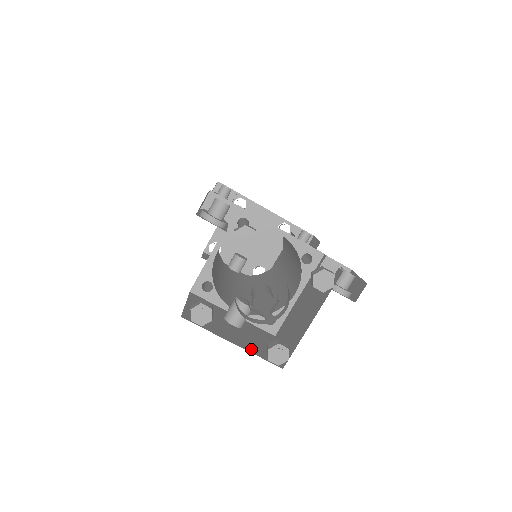
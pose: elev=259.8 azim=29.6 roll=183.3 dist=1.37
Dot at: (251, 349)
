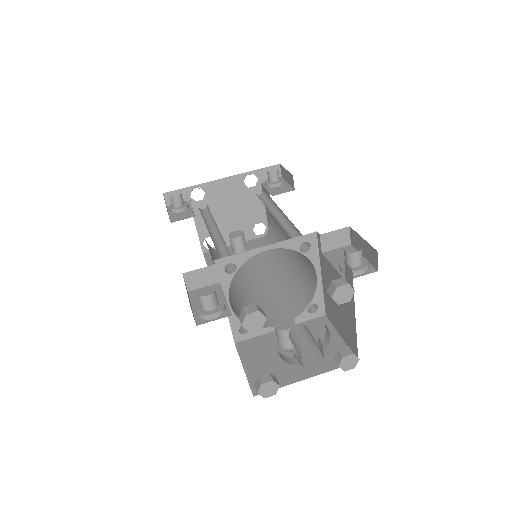
Dot at: (322, 367)
